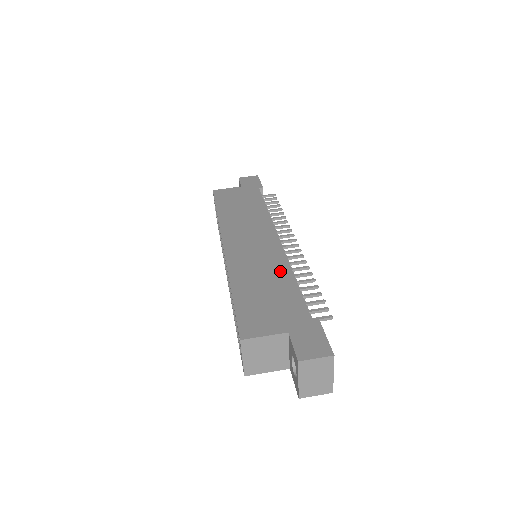
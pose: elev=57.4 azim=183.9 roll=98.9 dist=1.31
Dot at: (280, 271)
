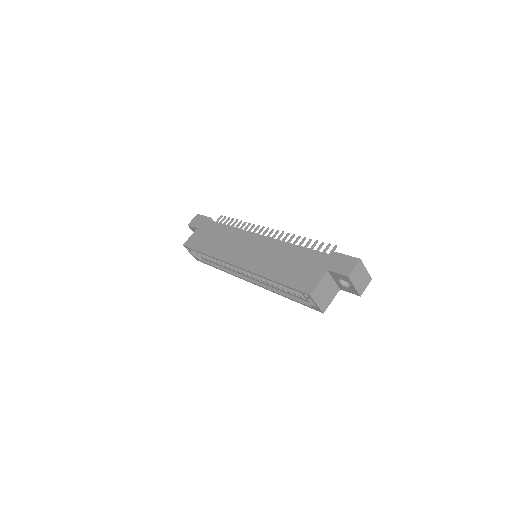
Dot at: (284, 249)
